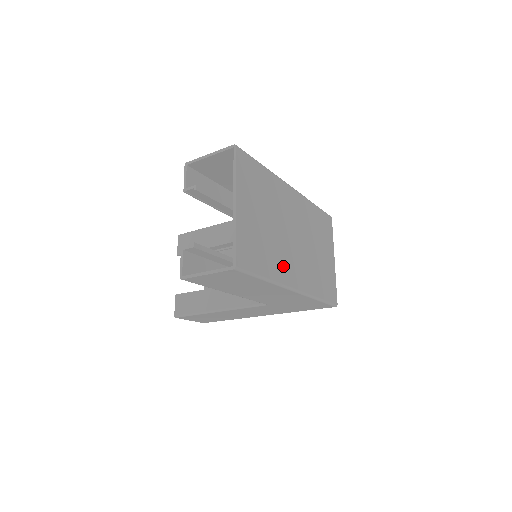
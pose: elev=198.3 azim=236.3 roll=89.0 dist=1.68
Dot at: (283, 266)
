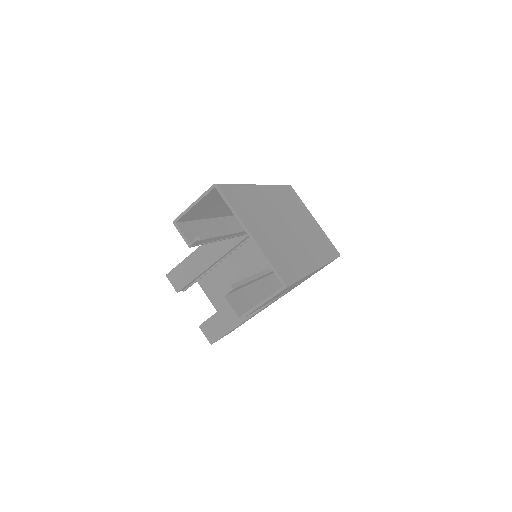
Dot at: (301, 256)
